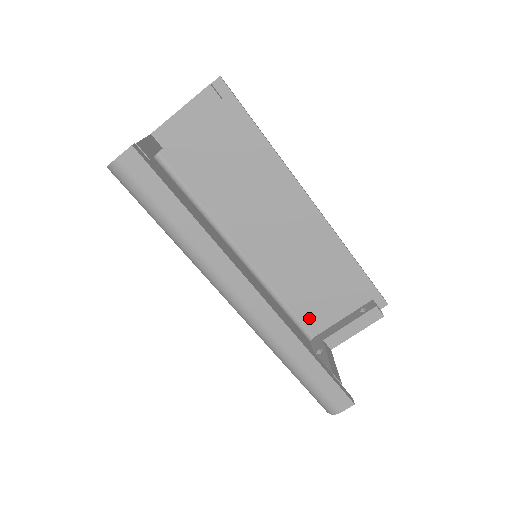
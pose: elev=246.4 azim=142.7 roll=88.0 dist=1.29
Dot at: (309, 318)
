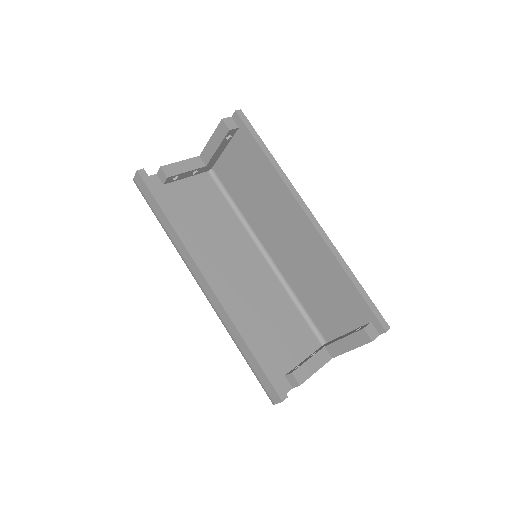
Dot at: (321, 323)
